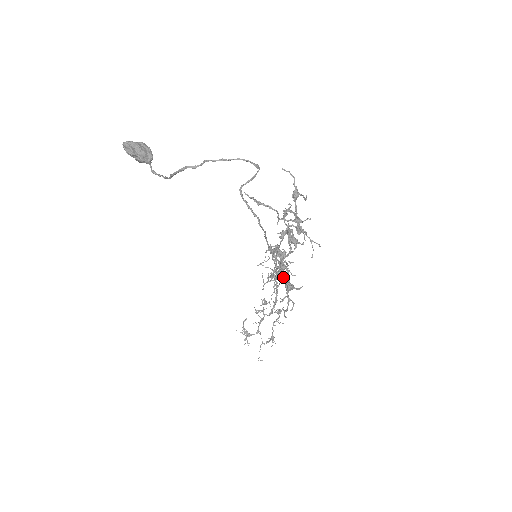
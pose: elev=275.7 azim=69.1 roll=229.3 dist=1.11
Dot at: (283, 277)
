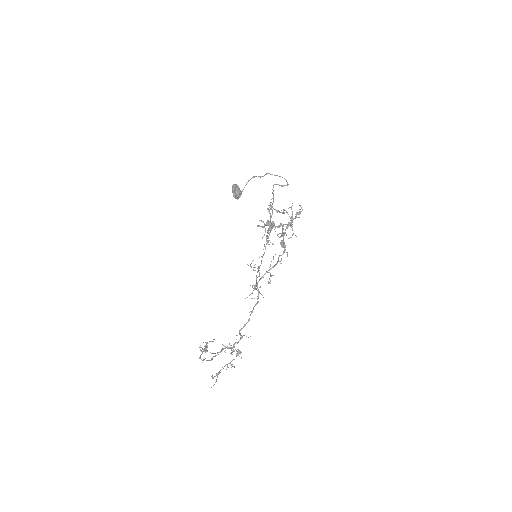
Dot at: (267, 233)
